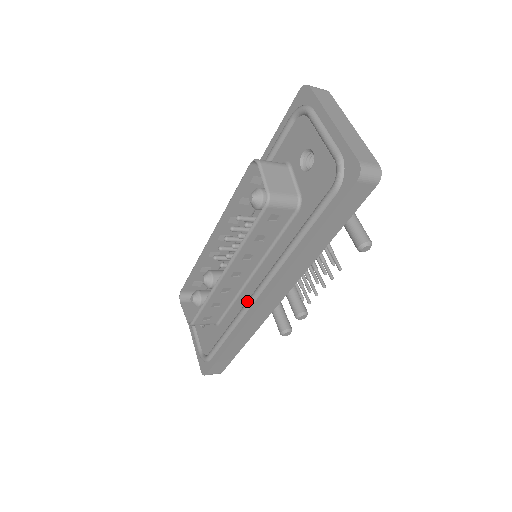
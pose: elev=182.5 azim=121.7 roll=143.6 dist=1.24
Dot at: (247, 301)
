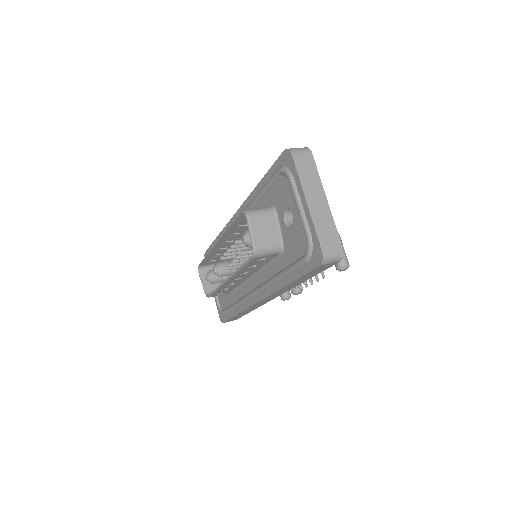
Dot at: (248, 295)
